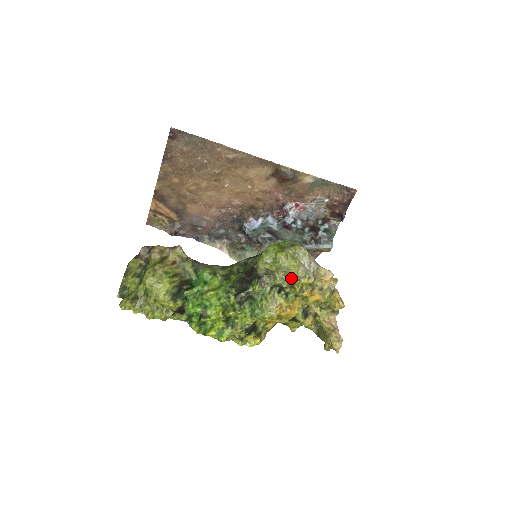
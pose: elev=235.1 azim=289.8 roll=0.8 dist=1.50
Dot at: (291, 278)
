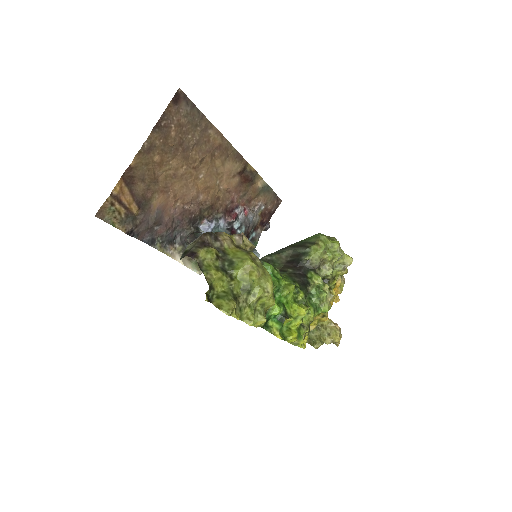
Dot at: (340, 268)
